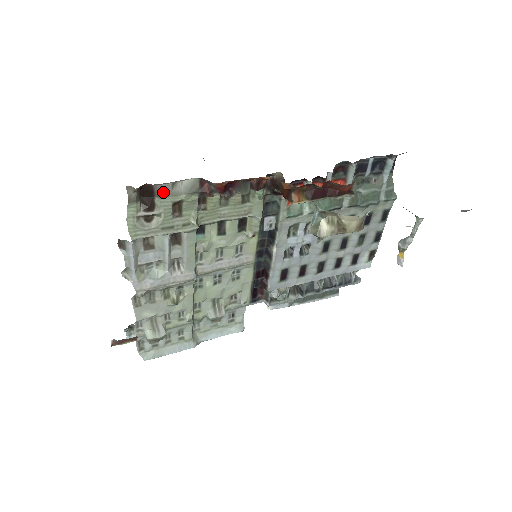
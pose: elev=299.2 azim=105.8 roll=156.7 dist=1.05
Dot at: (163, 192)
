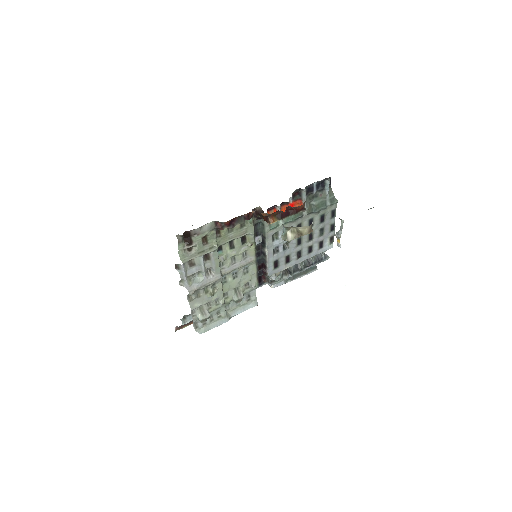
Dot at: (196, 233)
